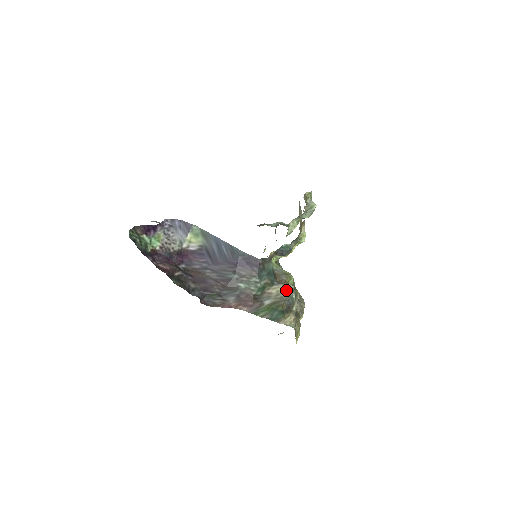
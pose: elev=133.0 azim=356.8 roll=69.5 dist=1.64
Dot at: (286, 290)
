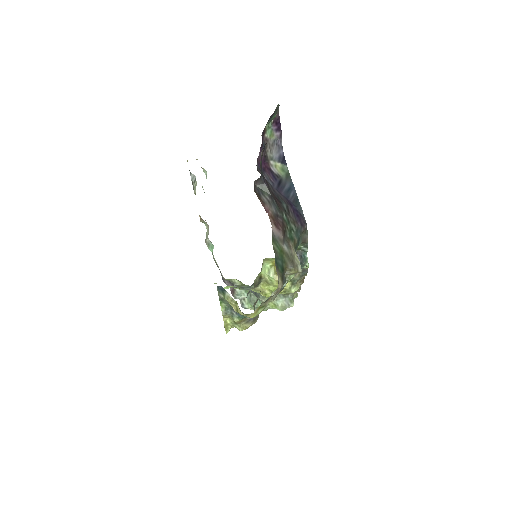
Dot at: (298, 264)
